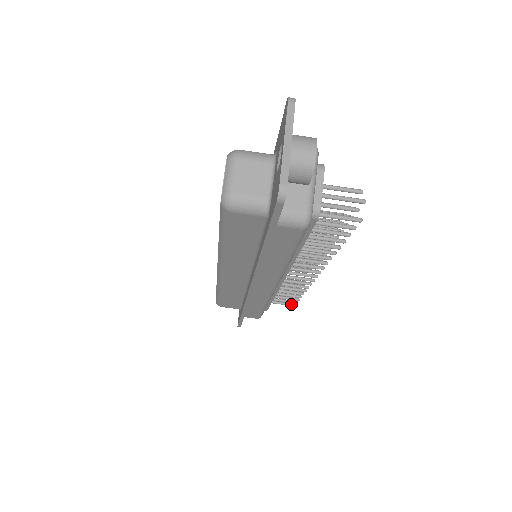
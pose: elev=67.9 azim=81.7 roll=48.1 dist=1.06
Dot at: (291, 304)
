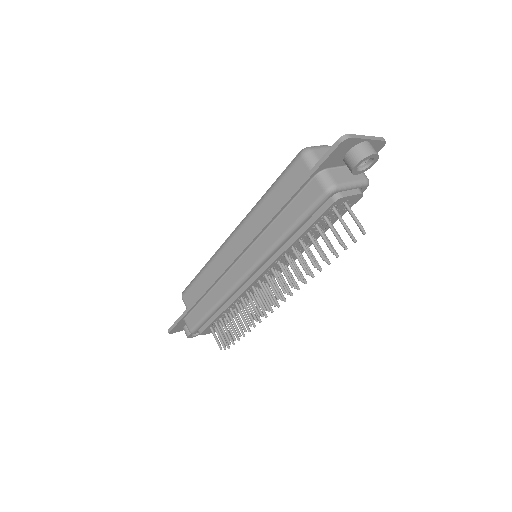
Dot at: (220, 345)
